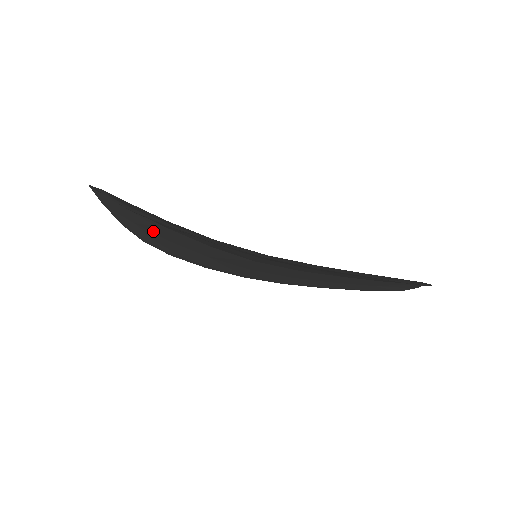
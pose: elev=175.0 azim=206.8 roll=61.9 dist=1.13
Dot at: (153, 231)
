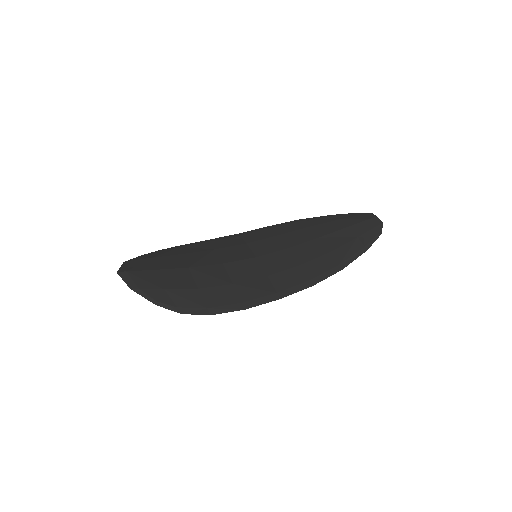
Dot at: occluded
